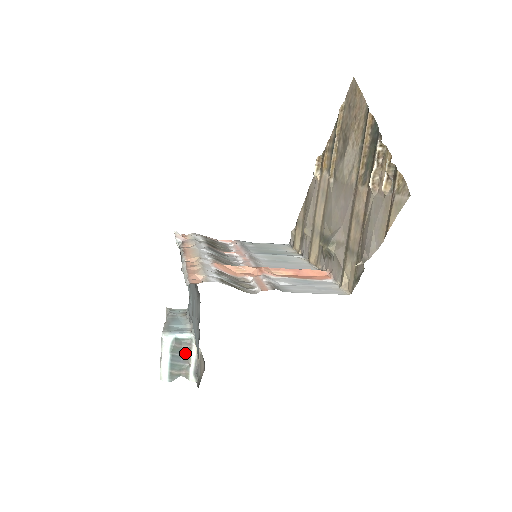
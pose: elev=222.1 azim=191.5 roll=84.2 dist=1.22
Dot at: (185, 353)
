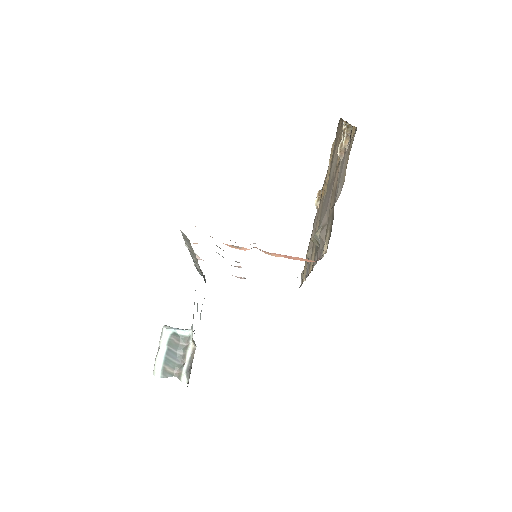
Dot at: (182, 351)
